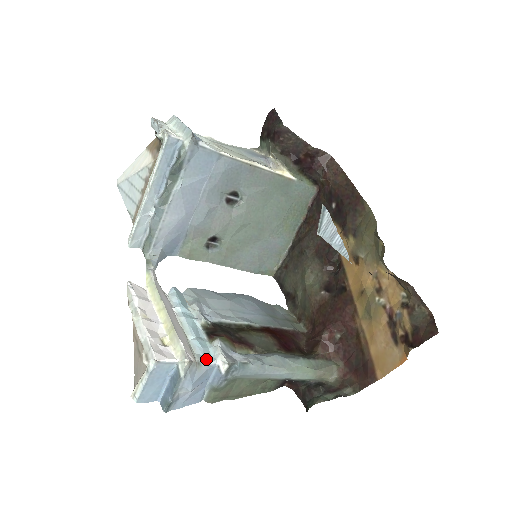
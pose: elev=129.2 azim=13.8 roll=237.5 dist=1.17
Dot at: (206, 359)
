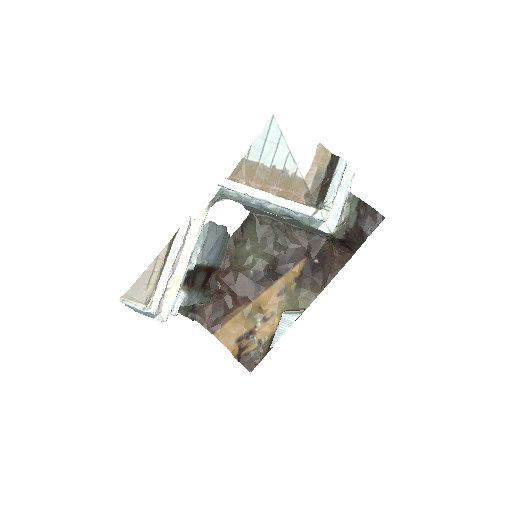
Dot at: occluded
